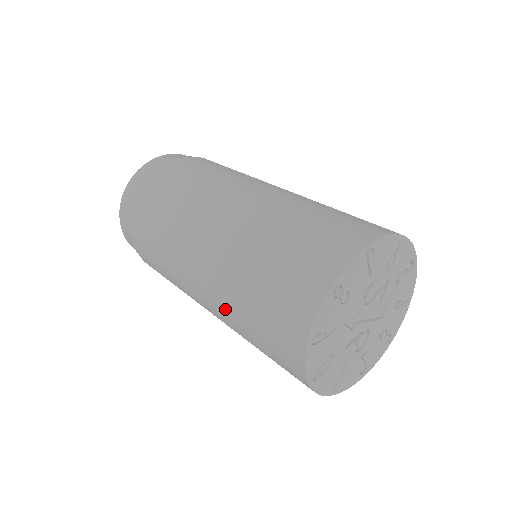
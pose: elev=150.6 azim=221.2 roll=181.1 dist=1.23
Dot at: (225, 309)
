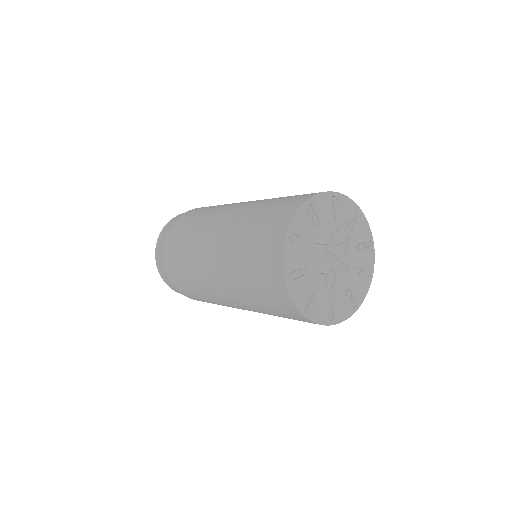
Dot at: (228, 254)
